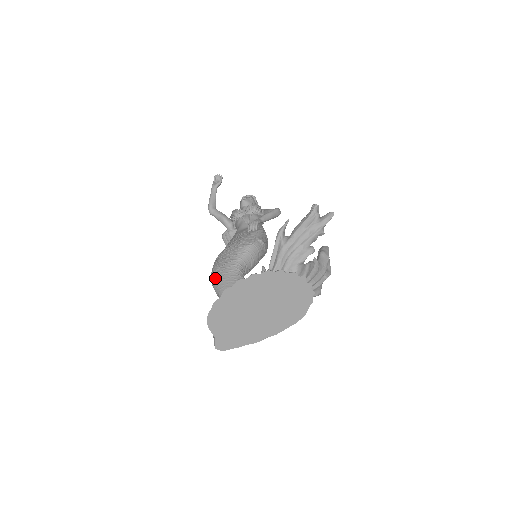
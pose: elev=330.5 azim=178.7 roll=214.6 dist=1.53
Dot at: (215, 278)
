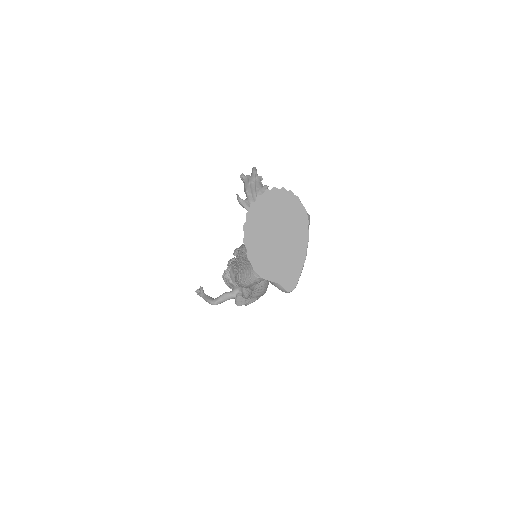
Dot at: (243, 277)
